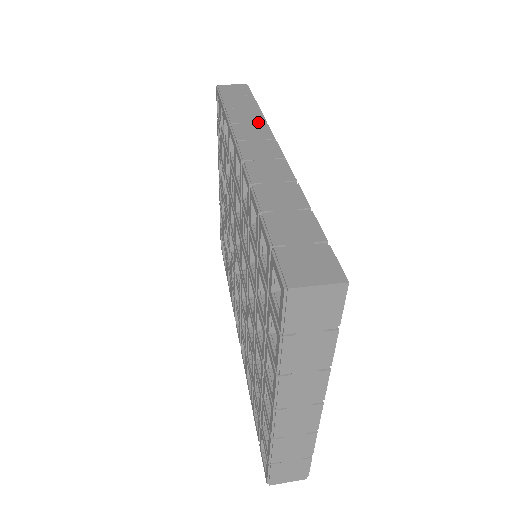
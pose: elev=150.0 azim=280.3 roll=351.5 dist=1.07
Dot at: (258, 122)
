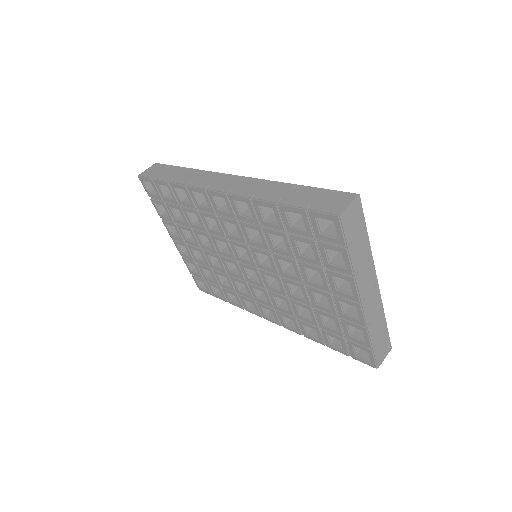
Dot at: (200, 174)
